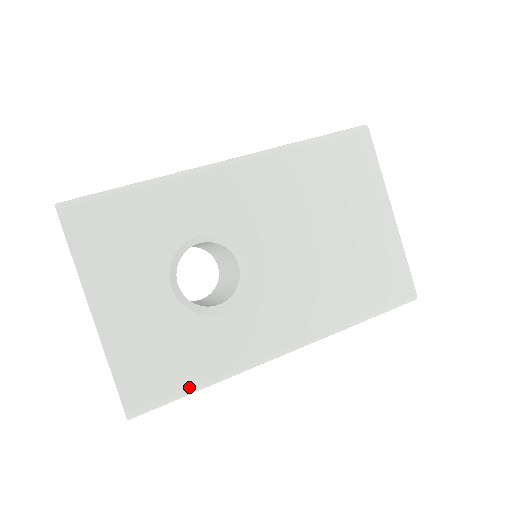
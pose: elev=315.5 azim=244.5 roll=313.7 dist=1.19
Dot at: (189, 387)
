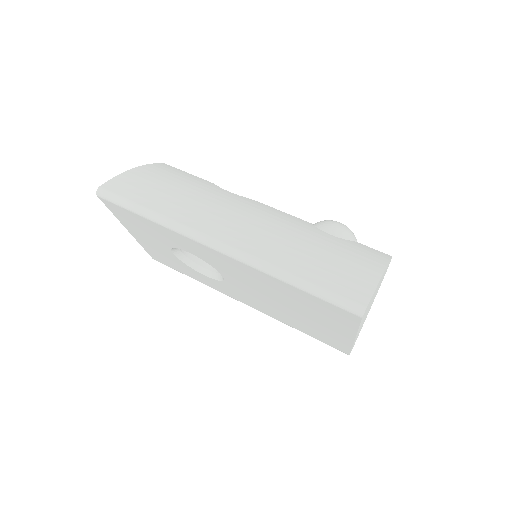
Dot at: occluded
